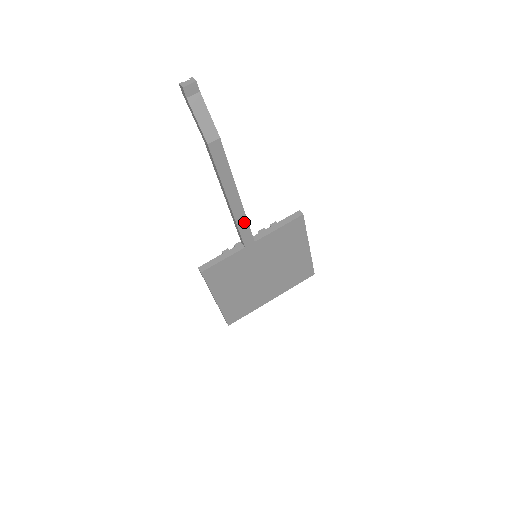
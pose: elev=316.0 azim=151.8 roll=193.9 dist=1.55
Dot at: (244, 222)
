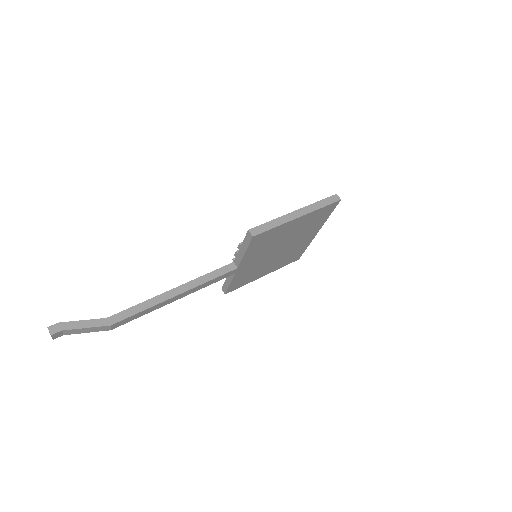
Dot at: (208, 282)
